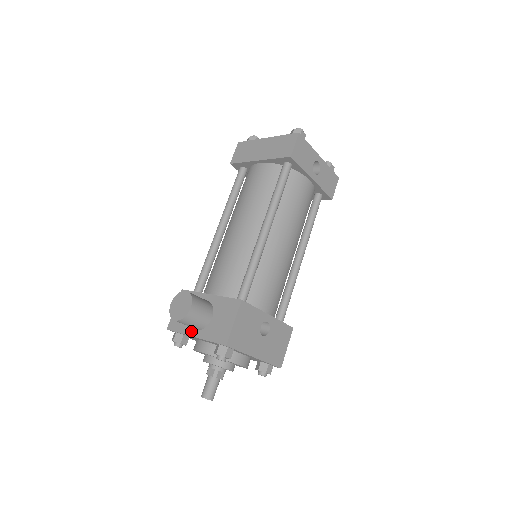
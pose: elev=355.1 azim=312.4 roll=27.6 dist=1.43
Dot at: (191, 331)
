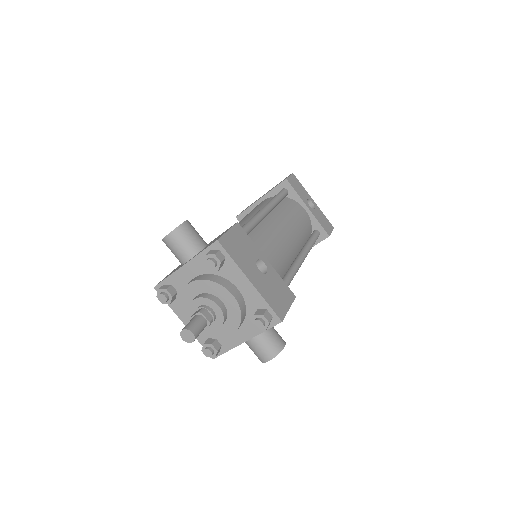
Dot at: (181, 266)
